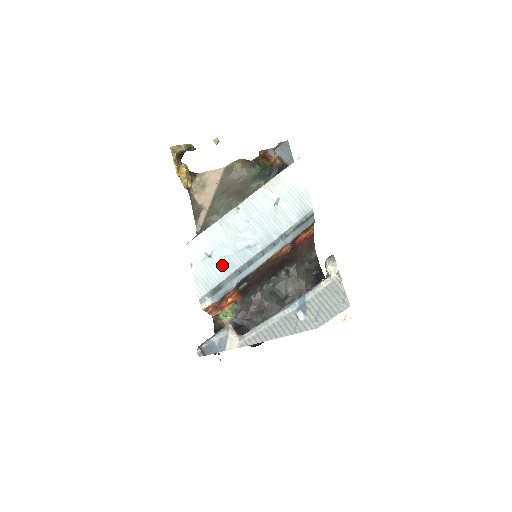
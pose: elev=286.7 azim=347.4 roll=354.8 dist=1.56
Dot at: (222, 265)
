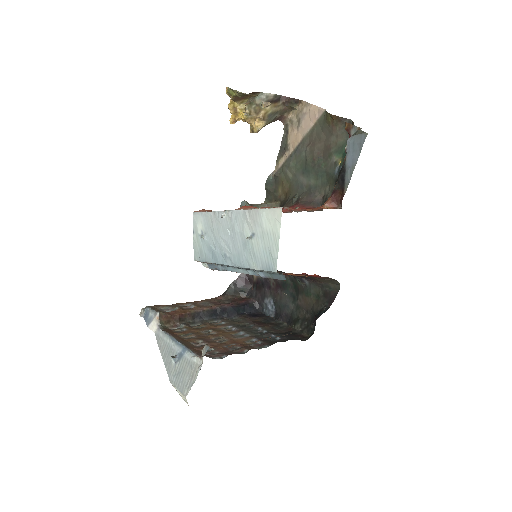
Dot at: (209, 251)
